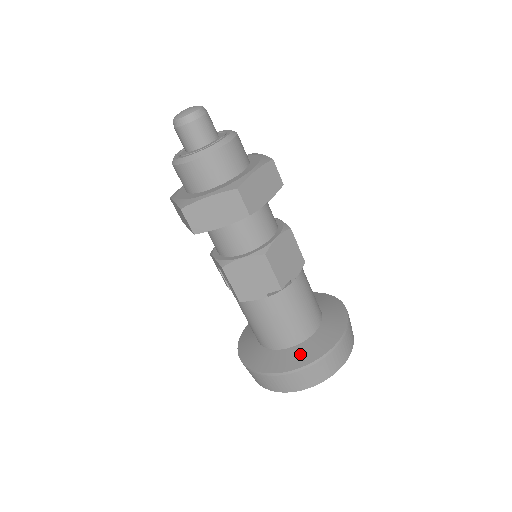
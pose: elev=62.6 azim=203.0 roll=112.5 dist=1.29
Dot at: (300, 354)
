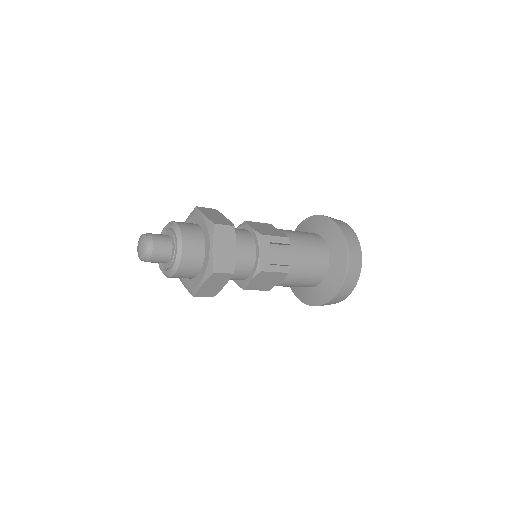
Dot at: (306, 295)
